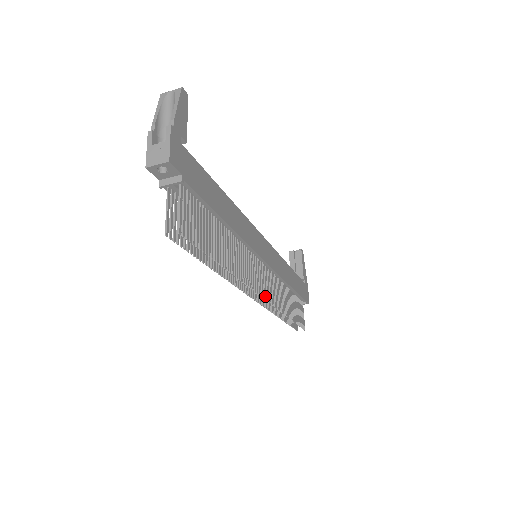
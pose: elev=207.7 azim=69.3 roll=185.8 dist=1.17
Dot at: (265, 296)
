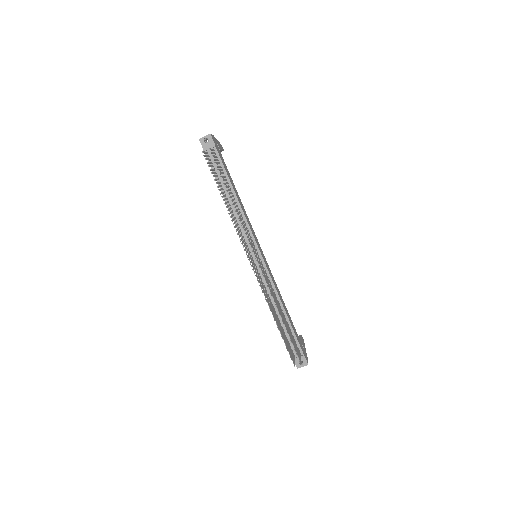
Dot at: (260, 266)
